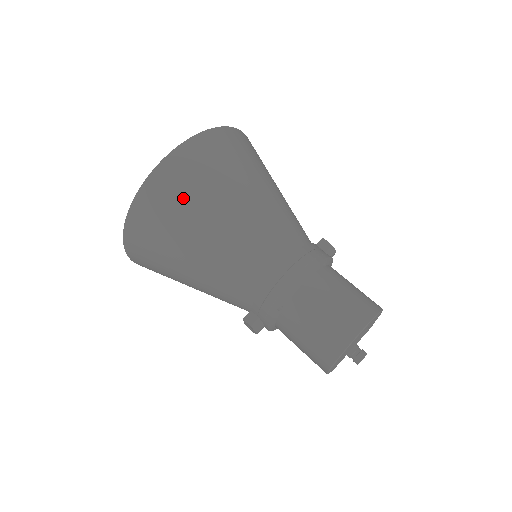
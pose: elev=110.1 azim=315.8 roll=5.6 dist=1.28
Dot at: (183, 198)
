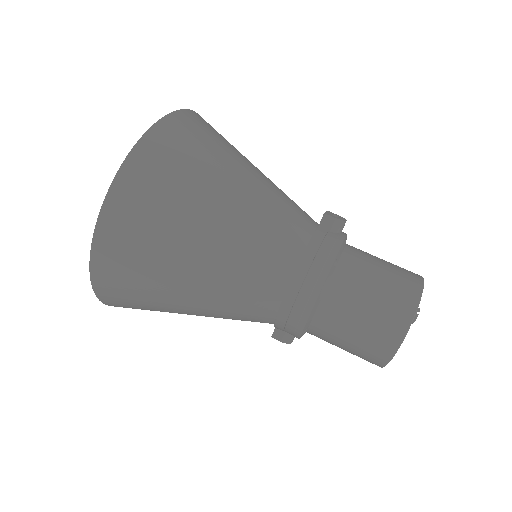
Dot at: (141, 274)
